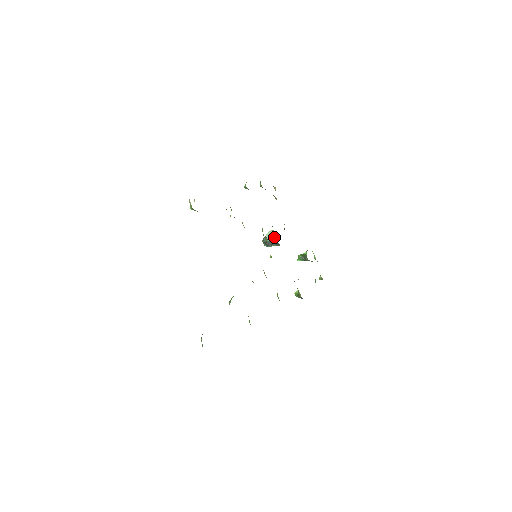
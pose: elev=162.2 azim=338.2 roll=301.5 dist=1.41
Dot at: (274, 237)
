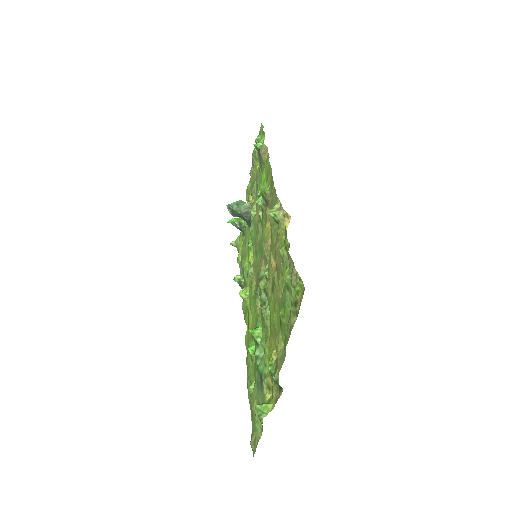
Dot at: (247, 211)
